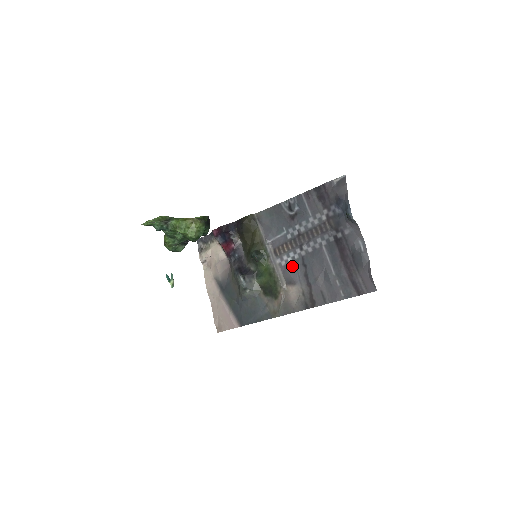
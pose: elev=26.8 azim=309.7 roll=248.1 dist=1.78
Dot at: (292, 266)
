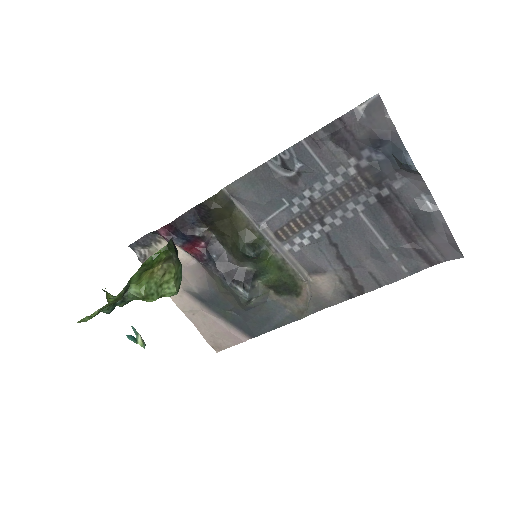
Dot at: (313, 250)
